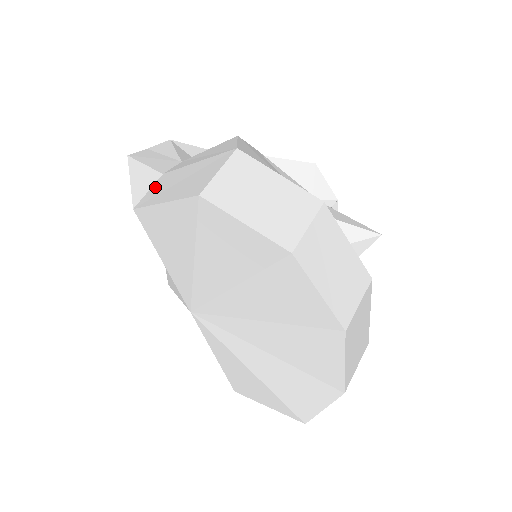
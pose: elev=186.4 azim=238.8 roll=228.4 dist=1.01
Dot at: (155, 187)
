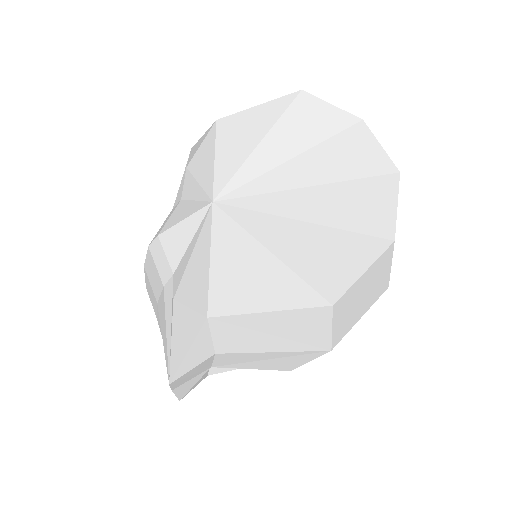
Dot at: occluded
